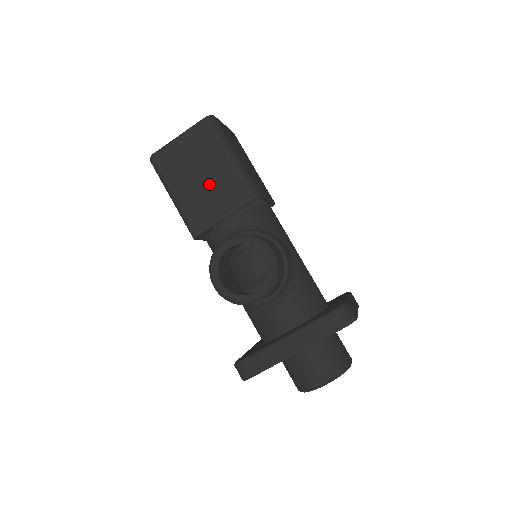
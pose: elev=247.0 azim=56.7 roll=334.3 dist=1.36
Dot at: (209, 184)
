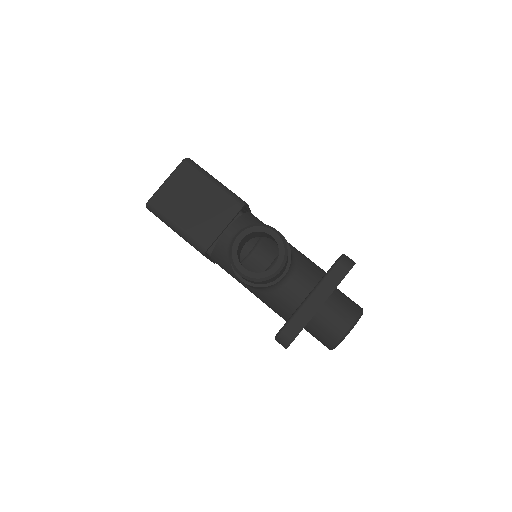
Dot at: (203, 207)
